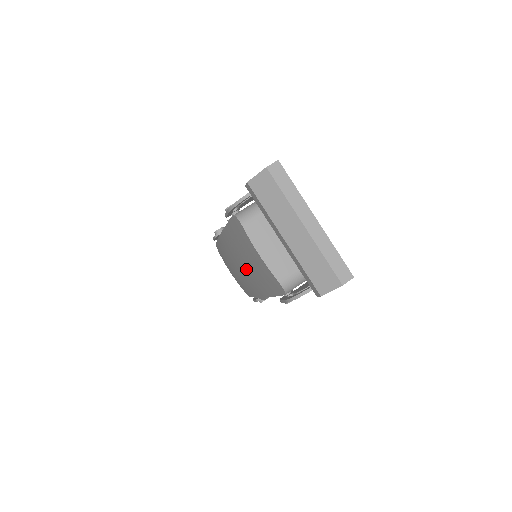
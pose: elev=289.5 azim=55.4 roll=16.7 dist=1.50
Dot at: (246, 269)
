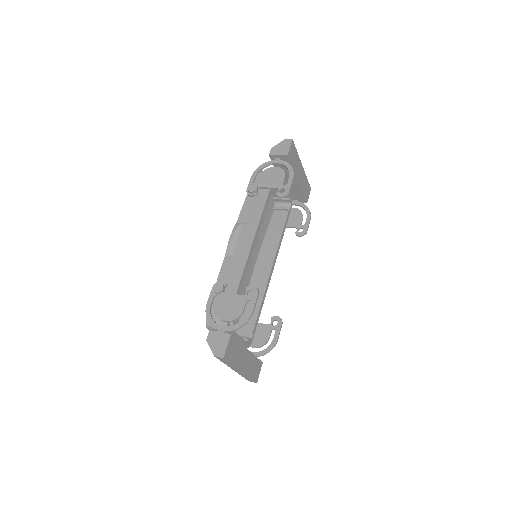
Dot at: occluded
